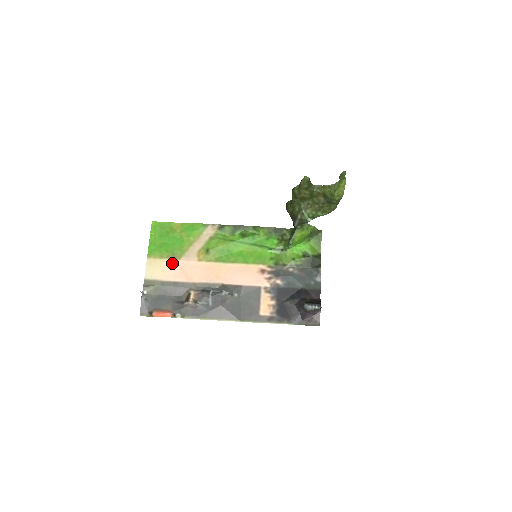
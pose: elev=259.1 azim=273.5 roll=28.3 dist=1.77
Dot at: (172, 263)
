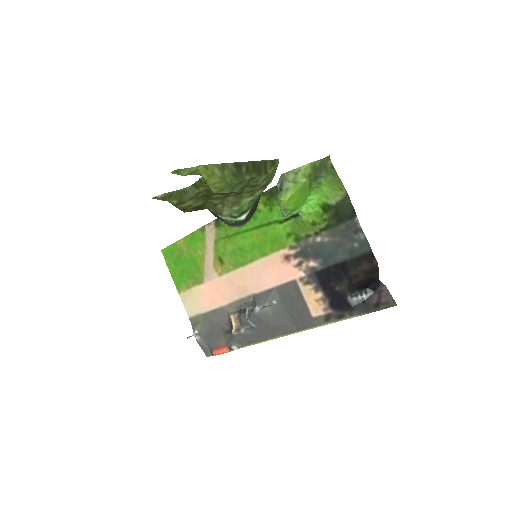
Dot at: (200, 290)
